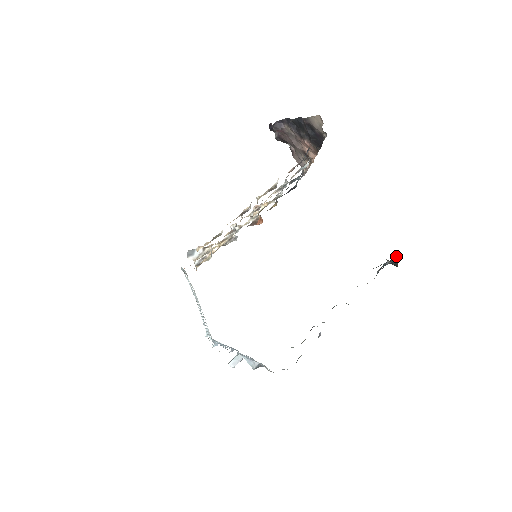
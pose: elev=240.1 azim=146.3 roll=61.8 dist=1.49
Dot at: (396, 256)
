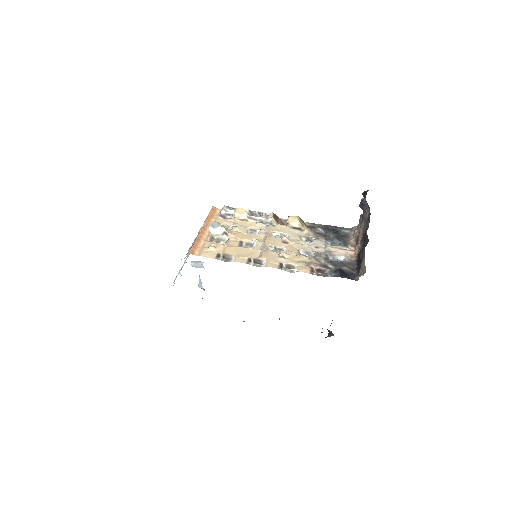
Dot at: occluded
